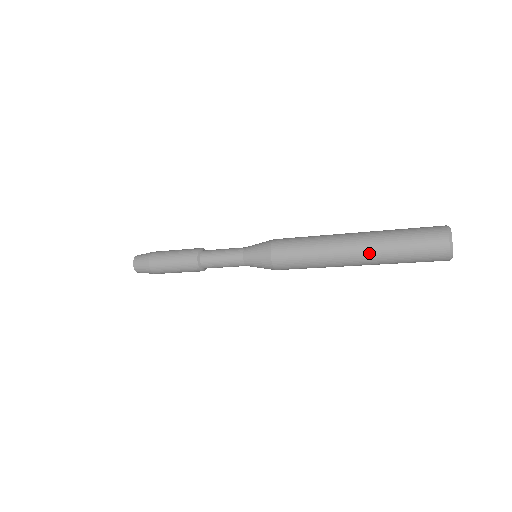
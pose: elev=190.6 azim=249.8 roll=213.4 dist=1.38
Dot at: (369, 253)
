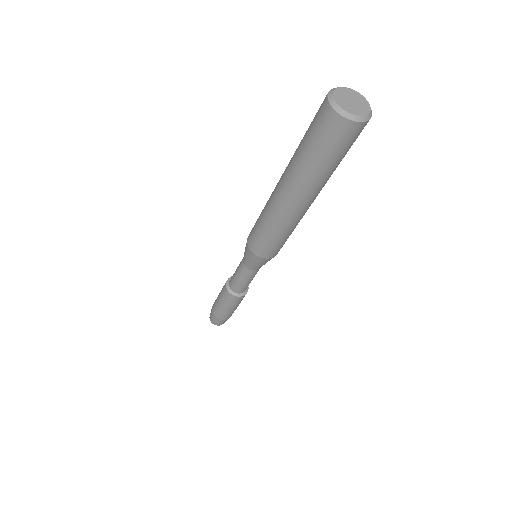
Dot at: (286, 172)
